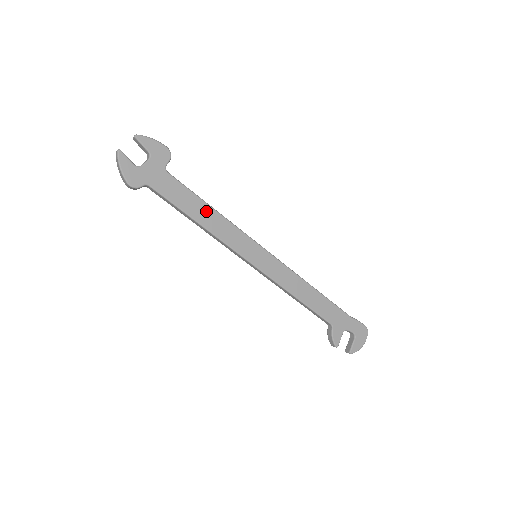
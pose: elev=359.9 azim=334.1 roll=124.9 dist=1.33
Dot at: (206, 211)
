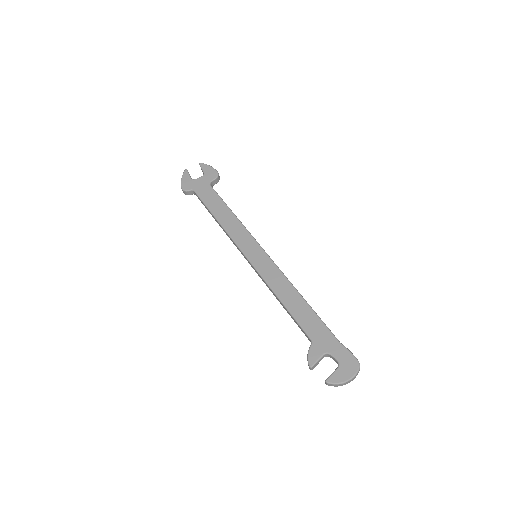
Dot at: (226, 213)
